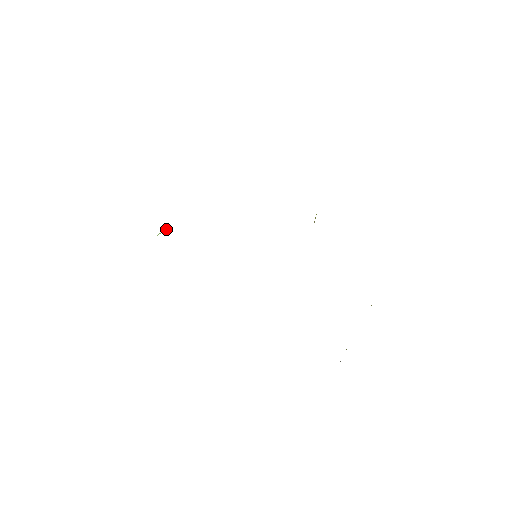
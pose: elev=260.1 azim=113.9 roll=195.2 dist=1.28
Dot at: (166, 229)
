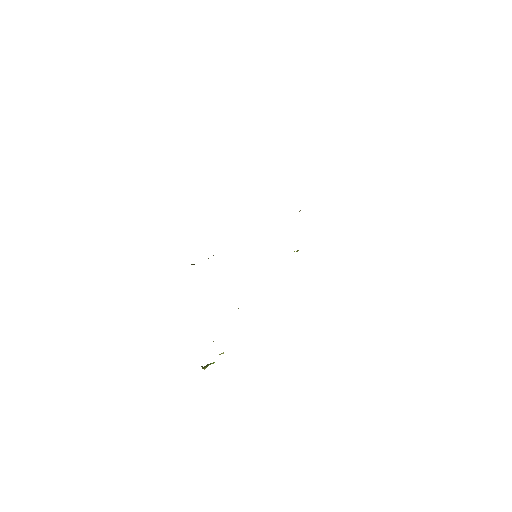
Dot at: occluded
